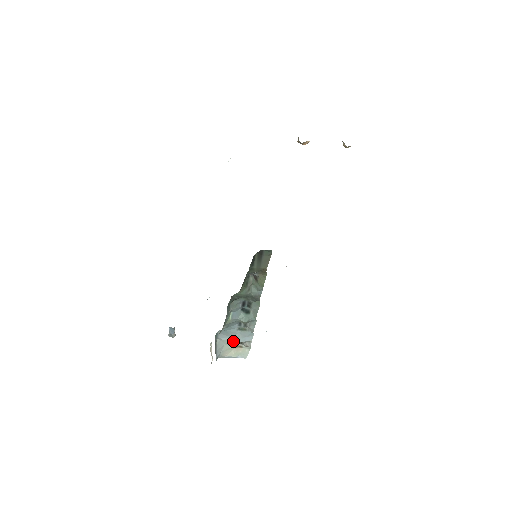
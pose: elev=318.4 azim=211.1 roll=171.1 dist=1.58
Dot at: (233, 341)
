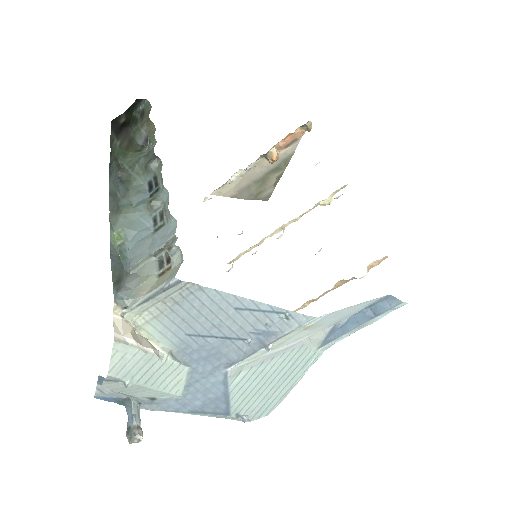
Dot at: (154, 263)
